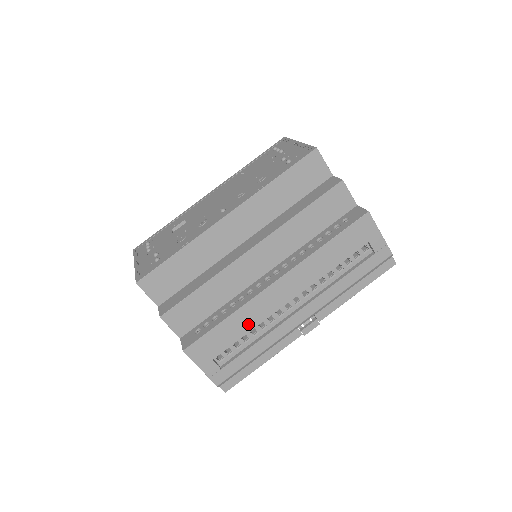
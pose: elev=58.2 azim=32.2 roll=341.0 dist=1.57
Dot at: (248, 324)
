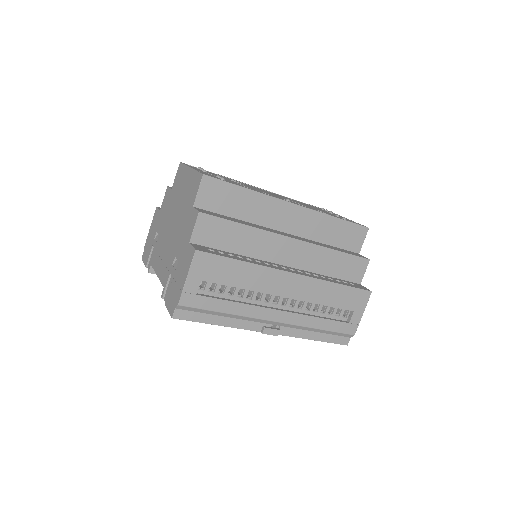
Dot at: (248, 282)
